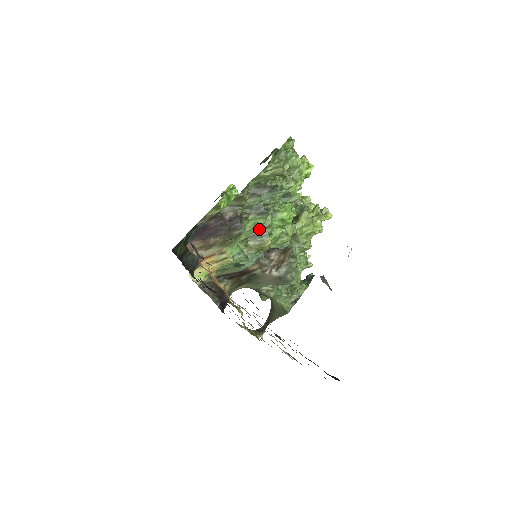
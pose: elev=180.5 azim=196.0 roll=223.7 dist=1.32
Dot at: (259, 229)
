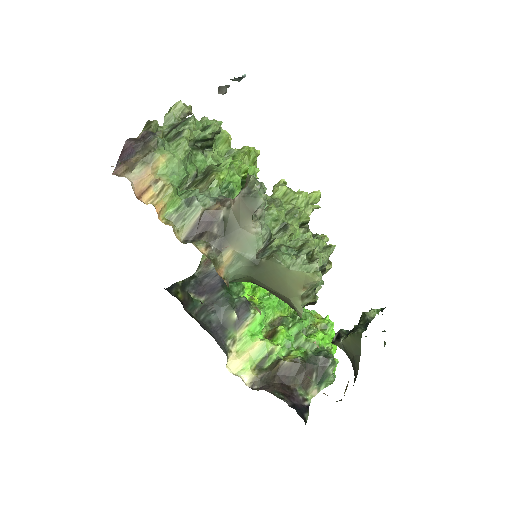
Dot at: (205, 176)
